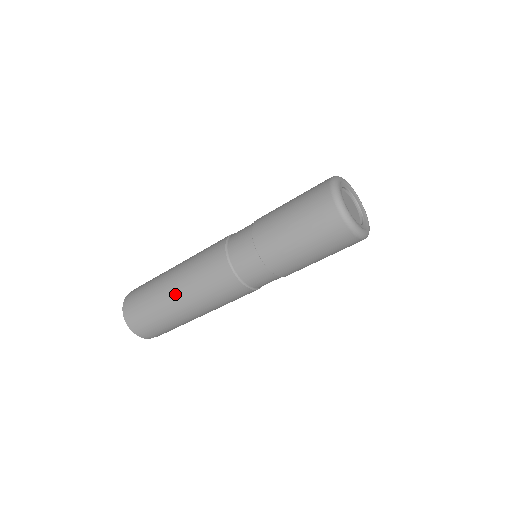
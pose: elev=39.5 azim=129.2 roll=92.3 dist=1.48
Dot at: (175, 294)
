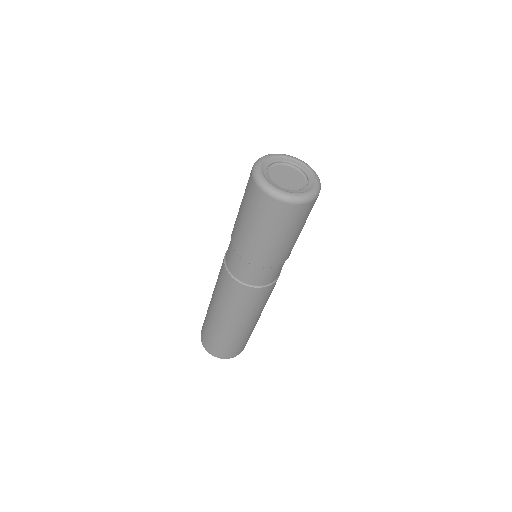
Dot at: occluded
